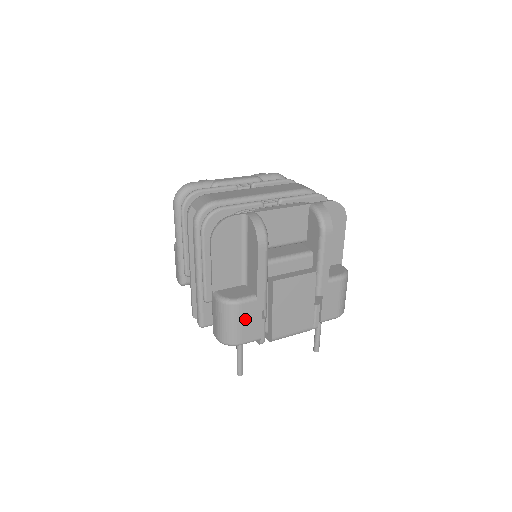
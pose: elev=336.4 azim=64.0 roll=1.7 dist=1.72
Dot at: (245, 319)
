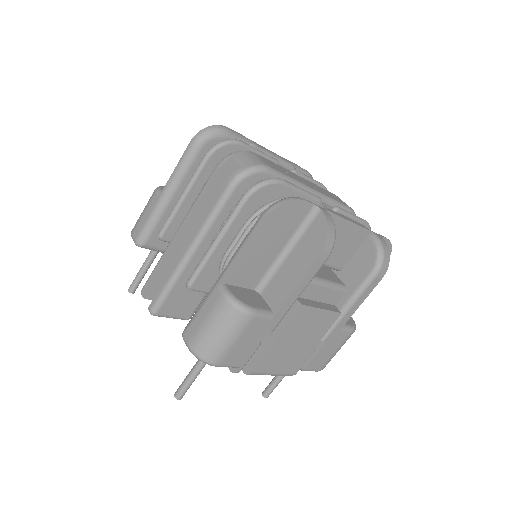
Dot at: (244, 337)
